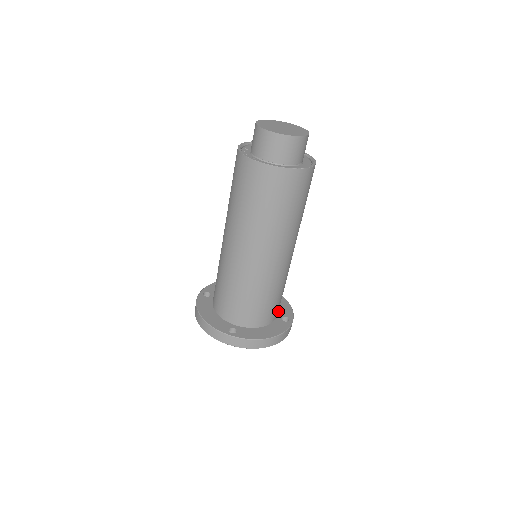
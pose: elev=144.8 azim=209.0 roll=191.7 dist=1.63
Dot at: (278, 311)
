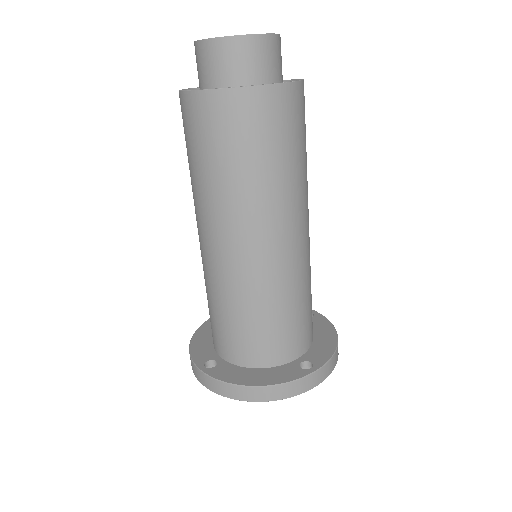
Dot at: (306, 352)
